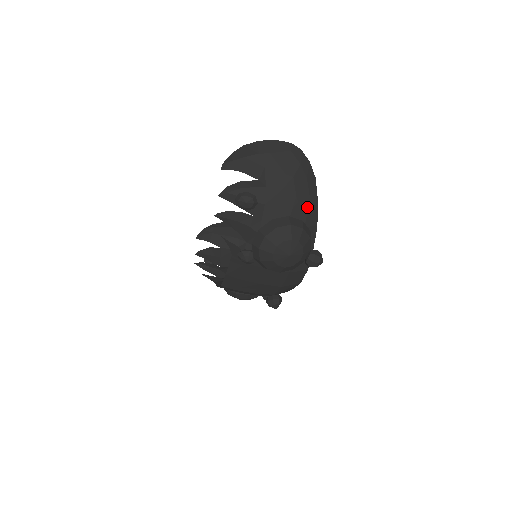
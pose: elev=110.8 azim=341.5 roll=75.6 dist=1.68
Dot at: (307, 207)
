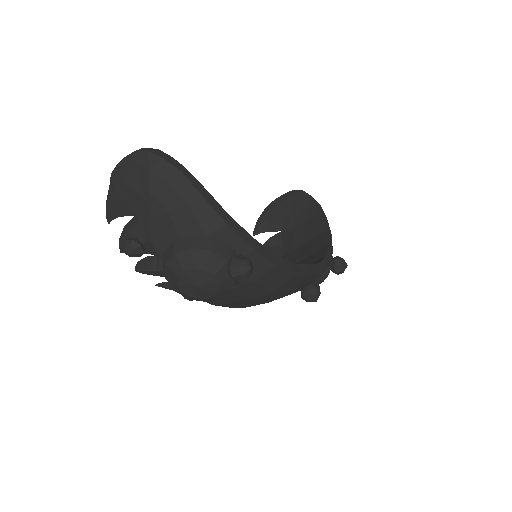
Dot at: (191, 214)
